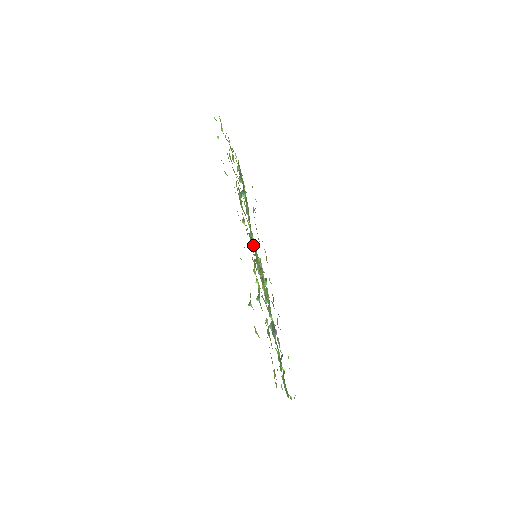
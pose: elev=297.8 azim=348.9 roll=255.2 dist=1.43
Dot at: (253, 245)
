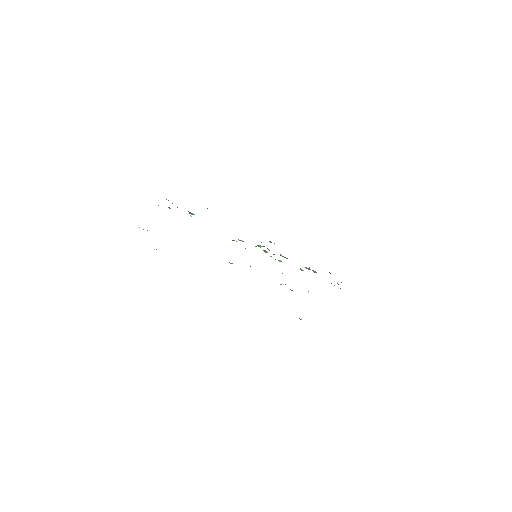
Dot at: (245, 248)
